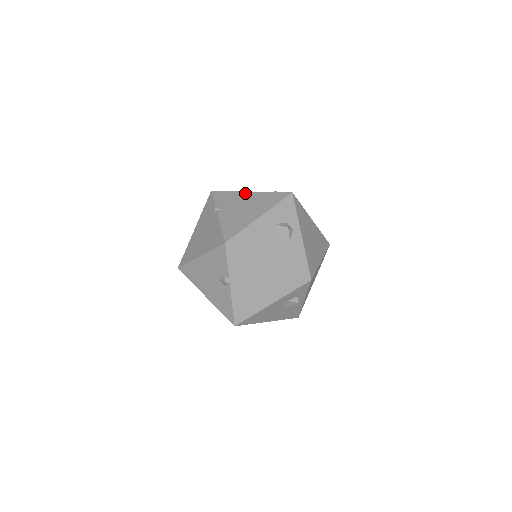
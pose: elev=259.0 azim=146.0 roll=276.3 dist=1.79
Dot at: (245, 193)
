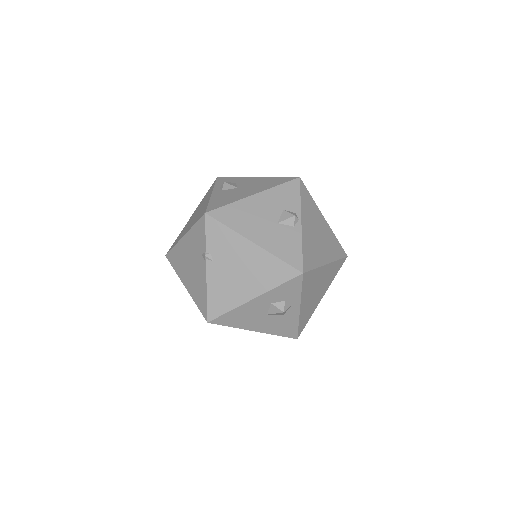
Dot at: (246, 243)
